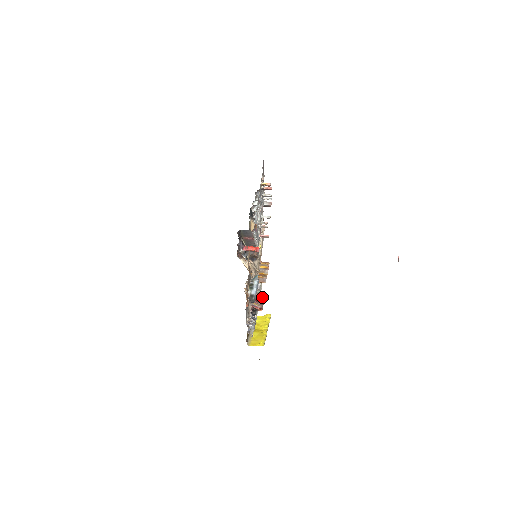
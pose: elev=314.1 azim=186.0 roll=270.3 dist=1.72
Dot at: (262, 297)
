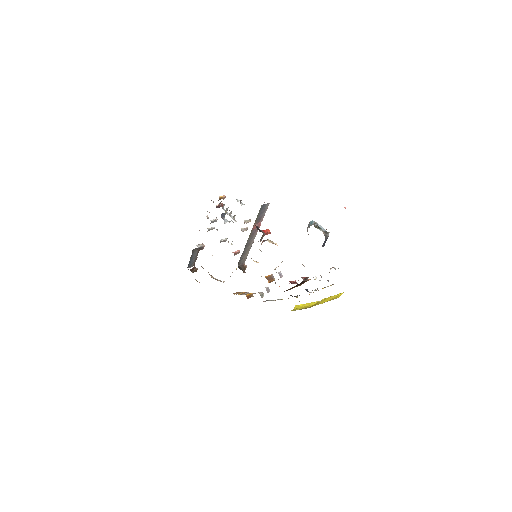
Dot at: (289, 283)
